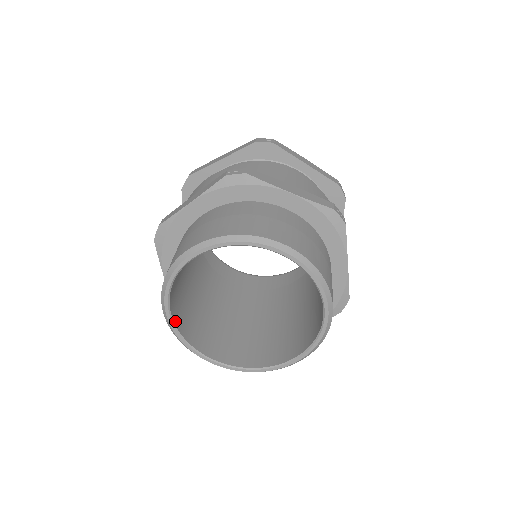
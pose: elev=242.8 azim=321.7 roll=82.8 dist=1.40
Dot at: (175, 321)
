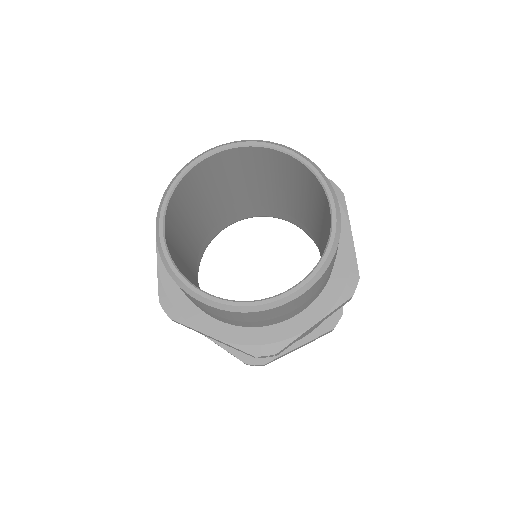
Dot at: (220, 299)
